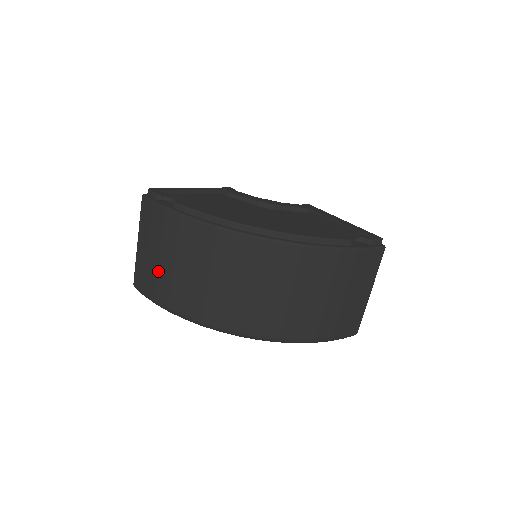
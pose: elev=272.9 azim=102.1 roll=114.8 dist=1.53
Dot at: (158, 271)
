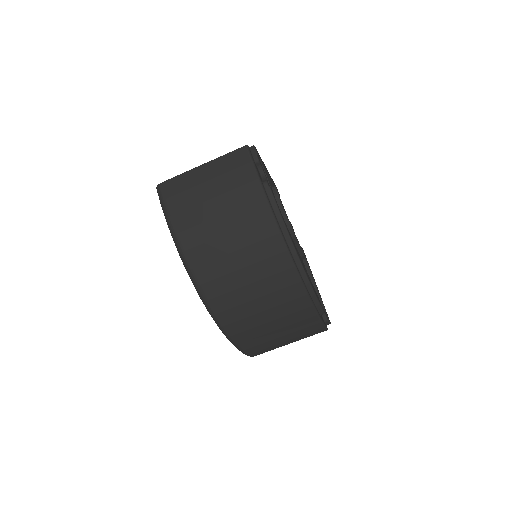
Dot at: (199, 204)
